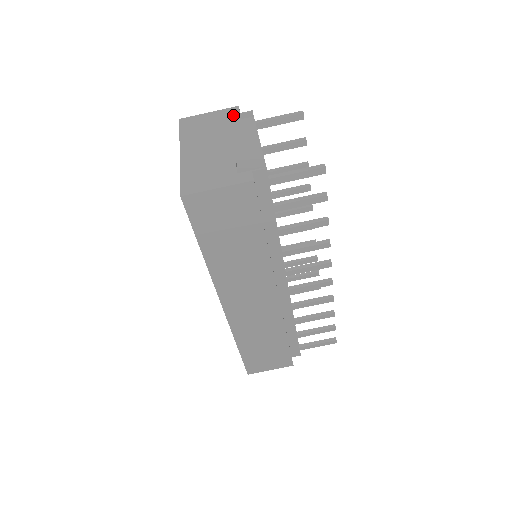
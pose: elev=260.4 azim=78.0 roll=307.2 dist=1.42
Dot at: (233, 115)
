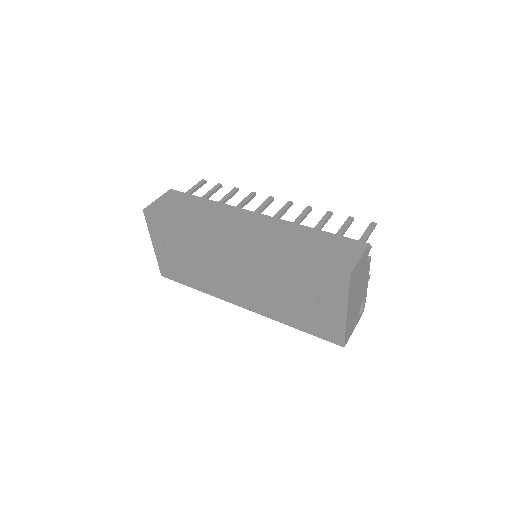
Dot at: occluded
